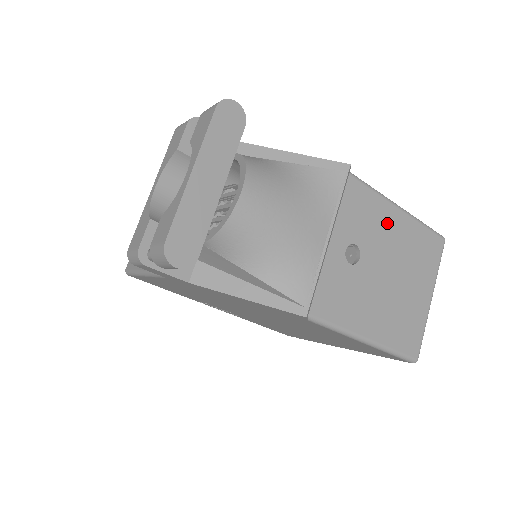
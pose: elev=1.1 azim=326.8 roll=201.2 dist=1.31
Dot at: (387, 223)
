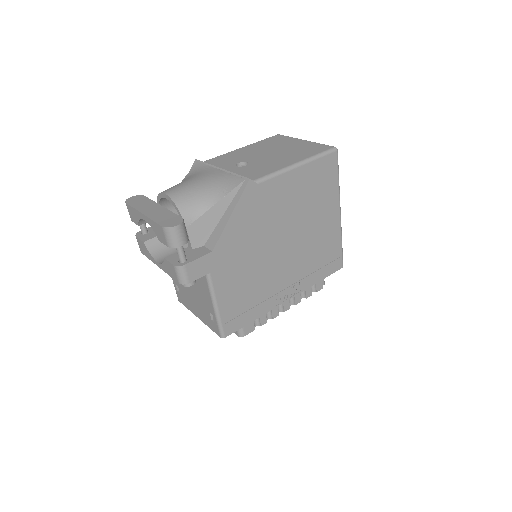
Dot at: (242, 153)
